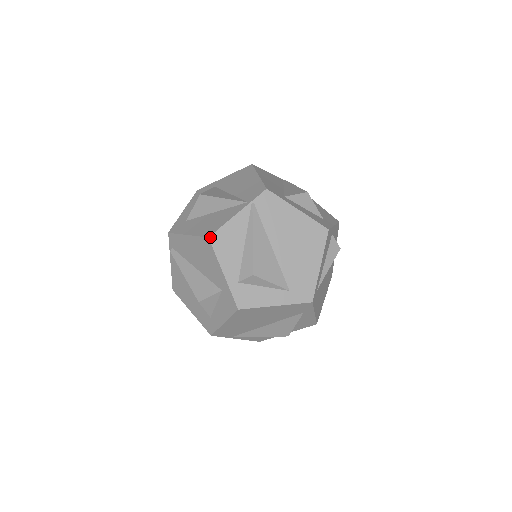
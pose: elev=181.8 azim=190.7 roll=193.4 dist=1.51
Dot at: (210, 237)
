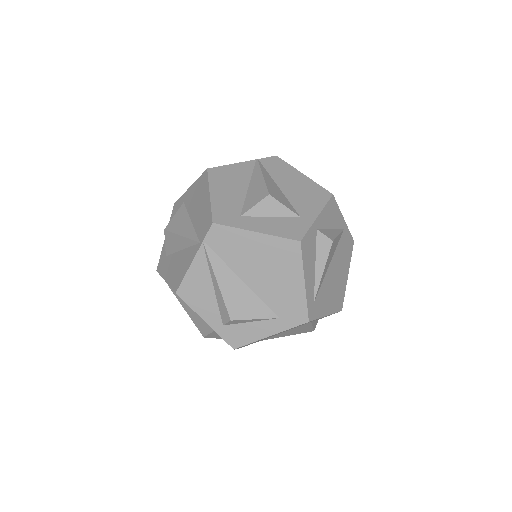
Dot at: (177, 292)
